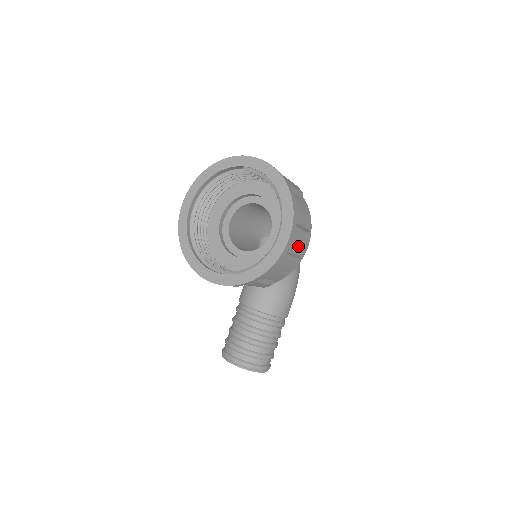
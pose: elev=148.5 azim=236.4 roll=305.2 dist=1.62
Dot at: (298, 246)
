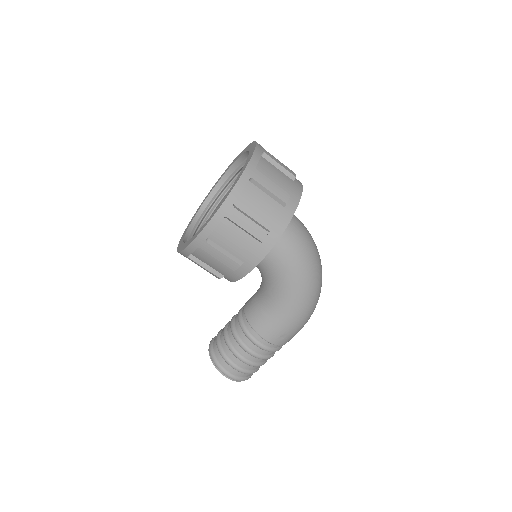
Dot at: (238, 248)
